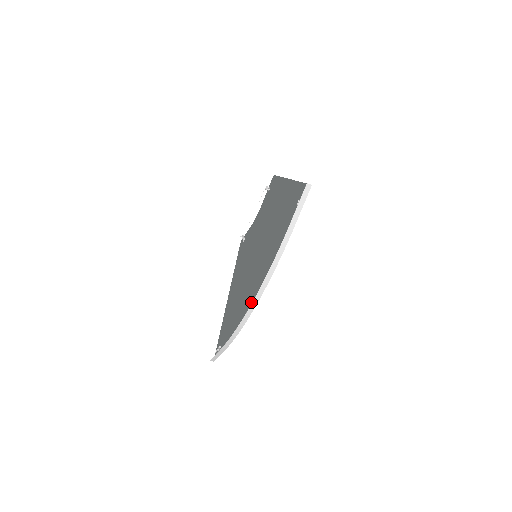
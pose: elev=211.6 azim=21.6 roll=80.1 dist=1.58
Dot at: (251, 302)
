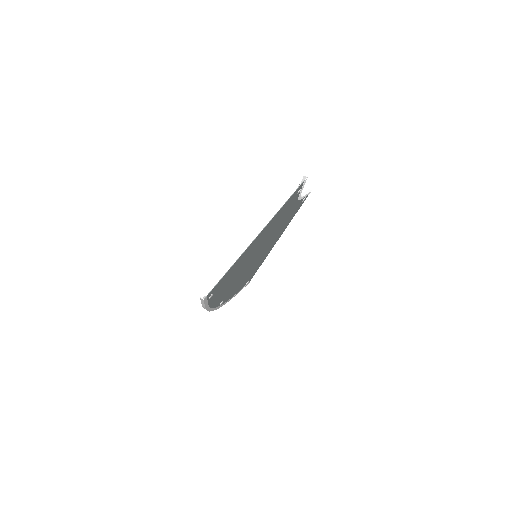
Dot at: occluded
